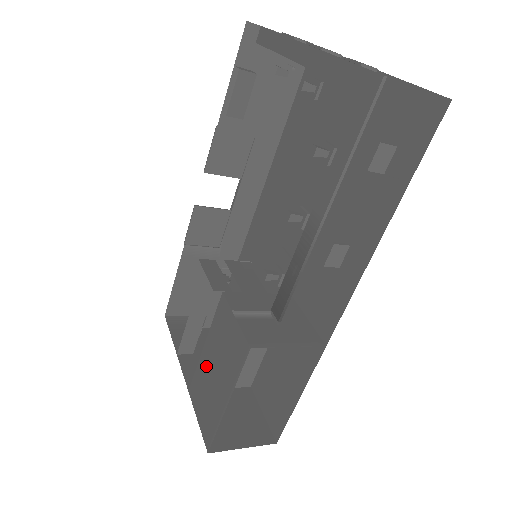
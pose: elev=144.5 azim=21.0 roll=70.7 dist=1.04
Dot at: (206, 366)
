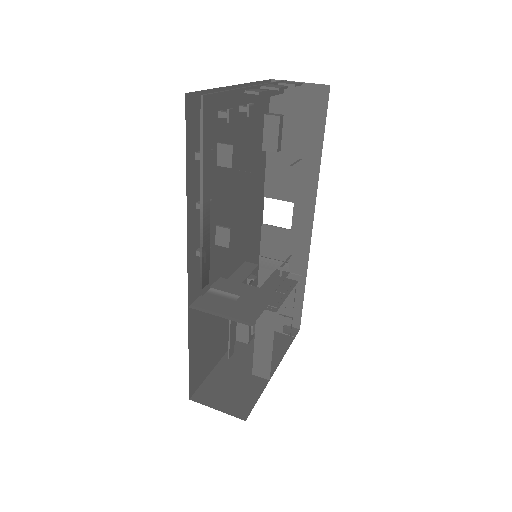
Dot at: (212, 337)
